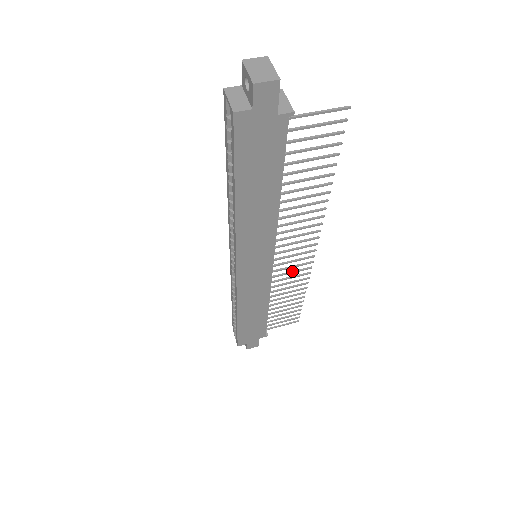
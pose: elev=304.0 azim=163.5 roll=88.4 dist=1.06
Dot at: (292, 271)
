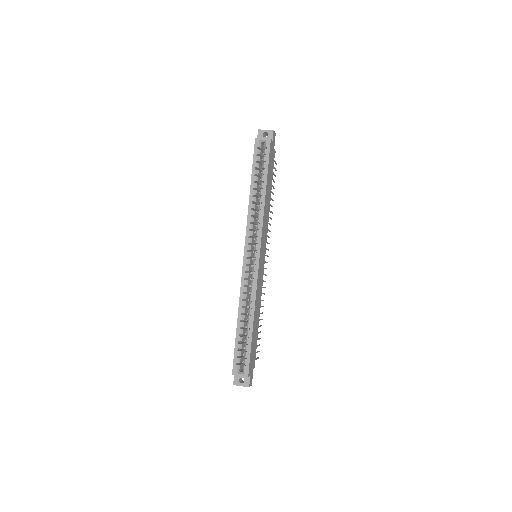
Dot at: occluded
